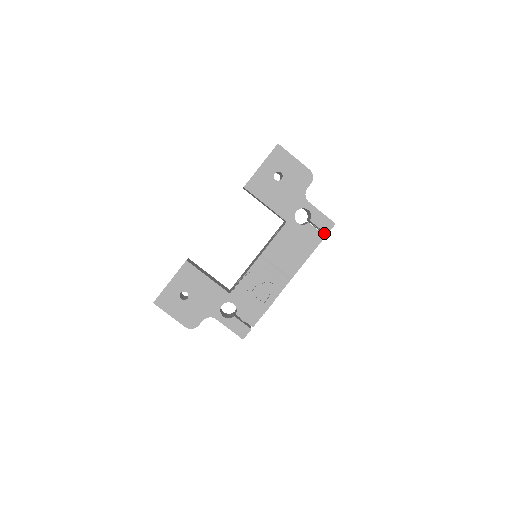
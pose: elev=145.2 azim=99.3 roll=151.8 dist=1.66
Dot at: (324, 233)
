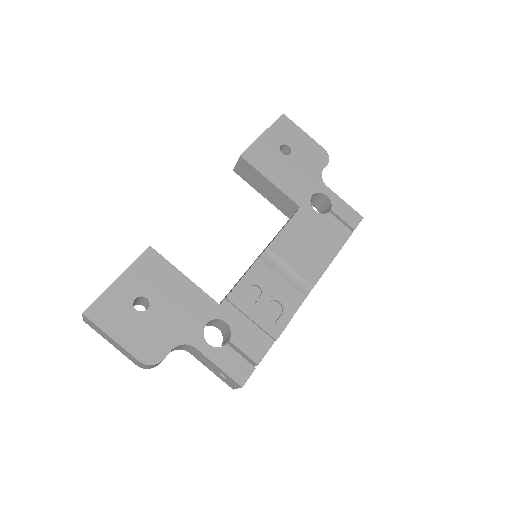
Dot at: occluded
